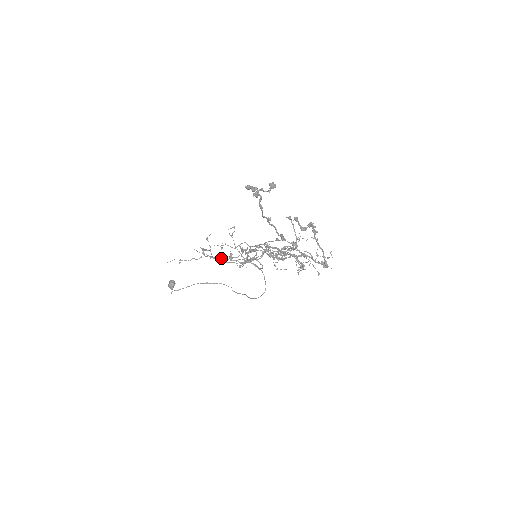
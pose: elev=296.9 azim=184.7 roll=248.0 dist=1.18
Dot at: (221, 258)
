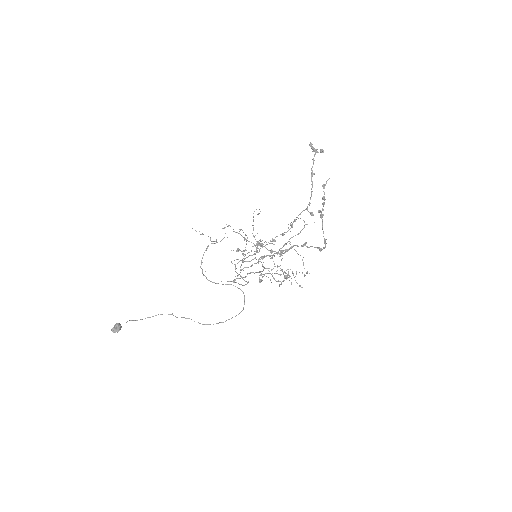
Dot at: occluded
